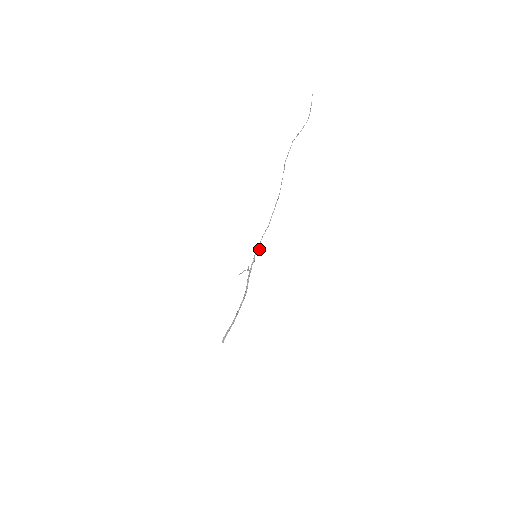
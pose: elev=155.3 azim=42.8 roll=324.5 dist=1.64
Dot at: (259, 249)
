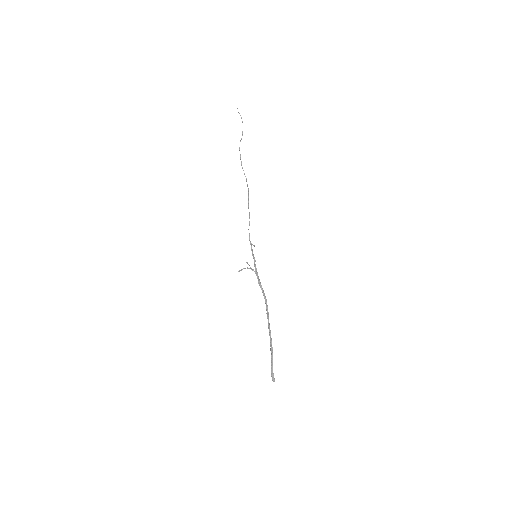
Dot at: (253, 245)
